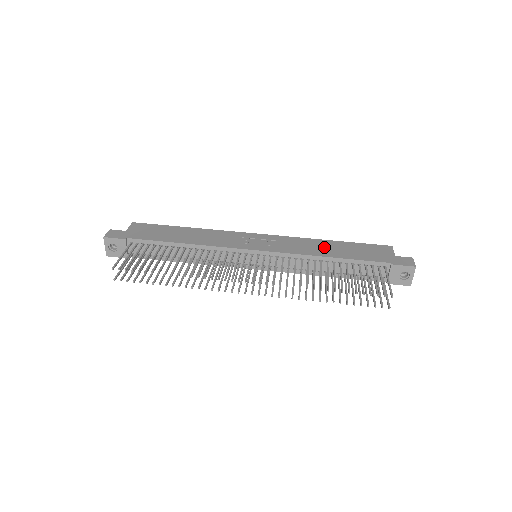
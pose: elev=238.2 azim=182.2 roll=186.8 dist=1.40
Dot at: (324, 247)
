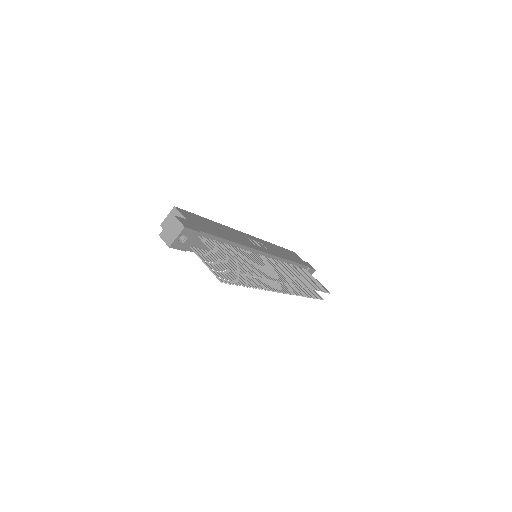
Dot at: (281, 251)
